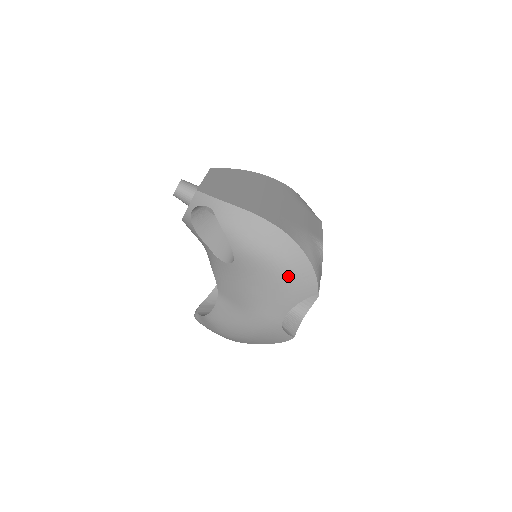
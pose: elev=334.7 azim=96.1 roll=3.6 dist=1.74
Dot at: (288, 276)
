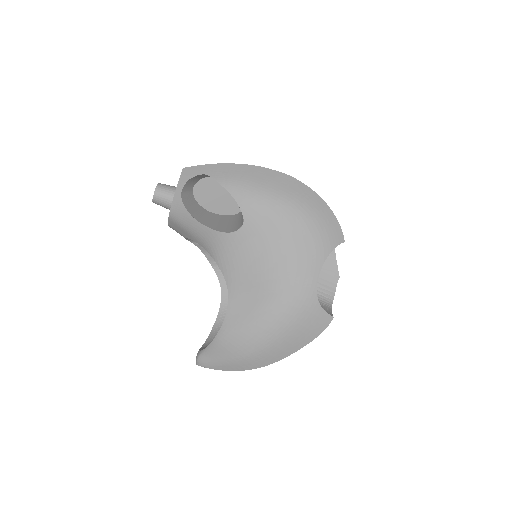
Dot at: (309, 220)
